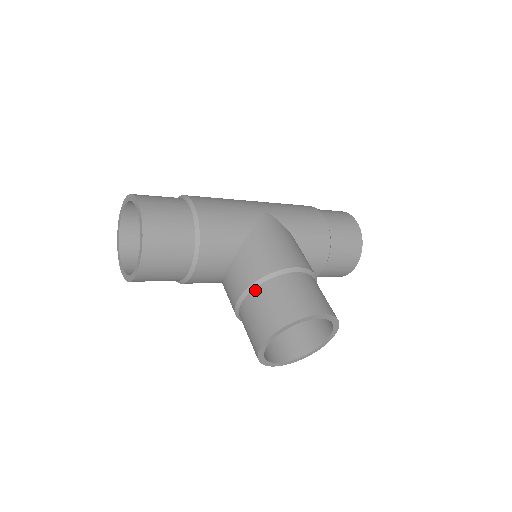
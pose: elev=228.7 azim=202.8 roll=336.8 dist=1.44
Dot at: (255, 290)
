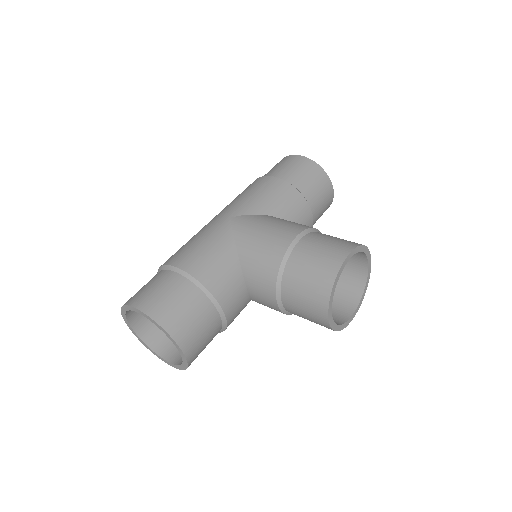
Dot at: (283, 284)
